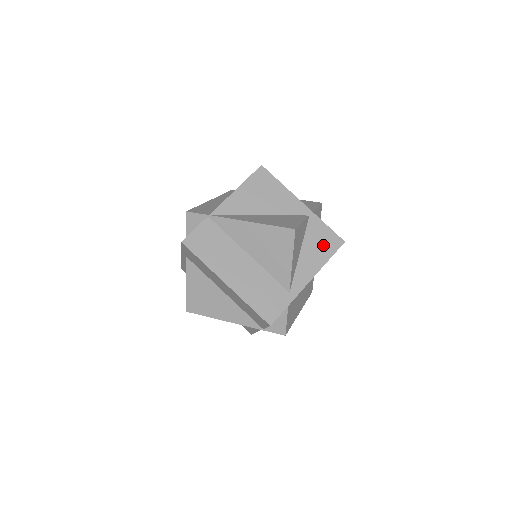
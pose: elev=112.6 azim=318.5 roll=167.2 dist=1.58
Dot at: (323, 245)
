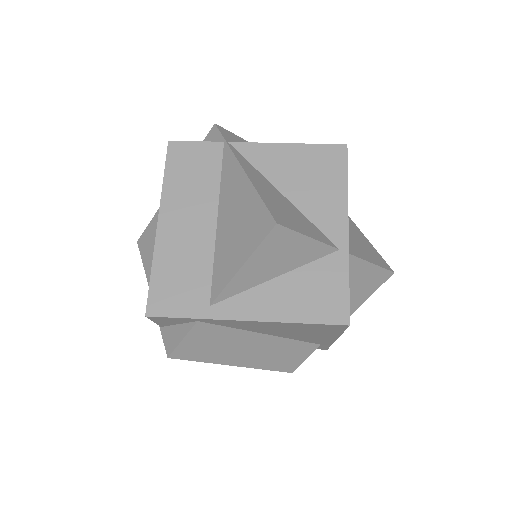
Dot at: (316, 299)
